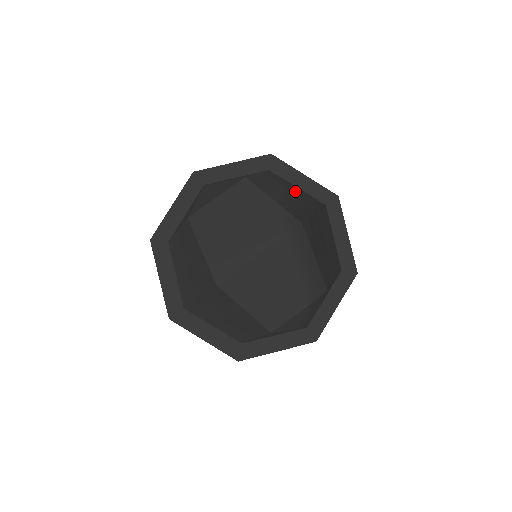
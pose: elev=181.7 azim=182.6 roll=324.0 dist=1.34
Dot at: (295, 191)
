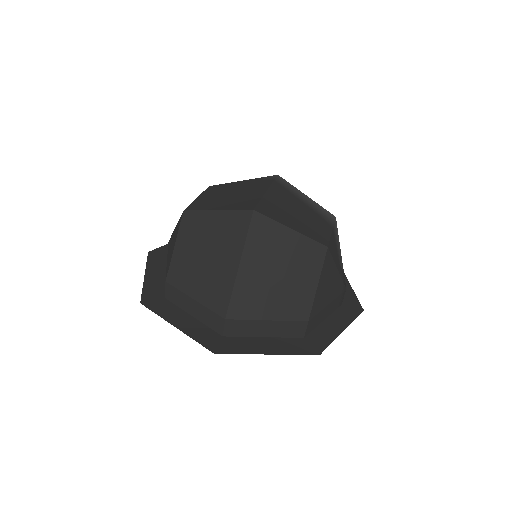
Dot at: occluded
